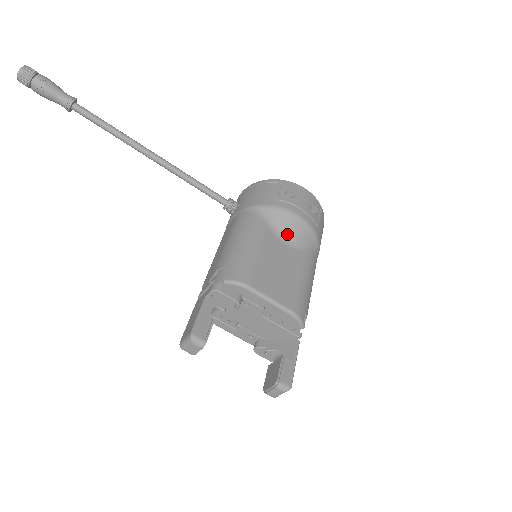
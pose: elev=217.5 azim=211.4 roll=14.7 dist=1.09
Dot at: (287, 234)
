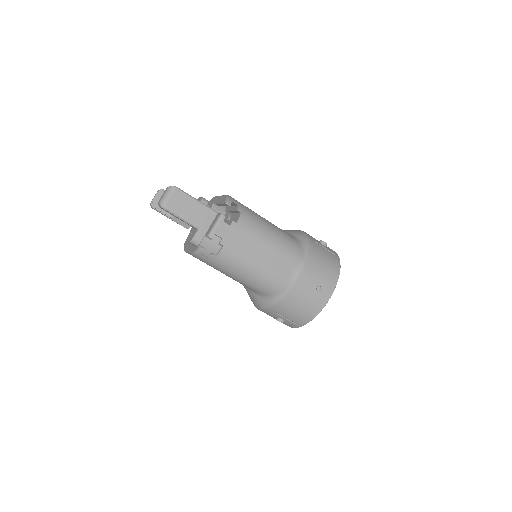
Dot at: occluded
